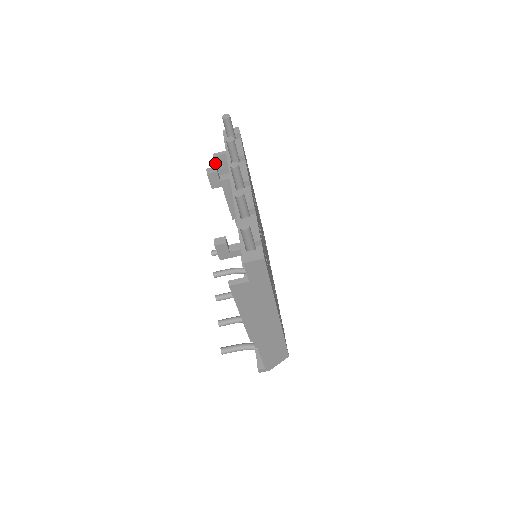
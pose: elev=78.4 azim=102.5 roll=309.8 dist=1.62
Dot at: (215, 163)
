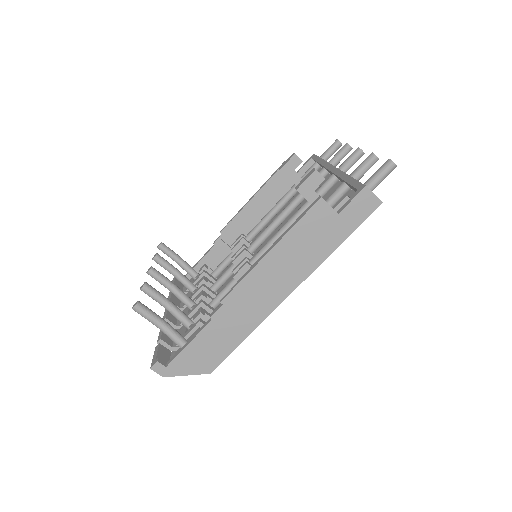
Dot at: occluded
